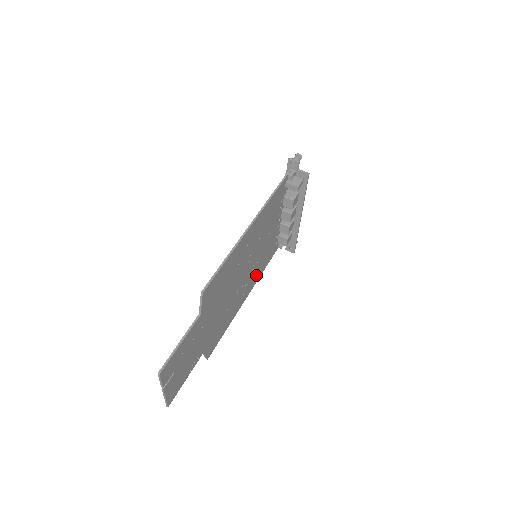
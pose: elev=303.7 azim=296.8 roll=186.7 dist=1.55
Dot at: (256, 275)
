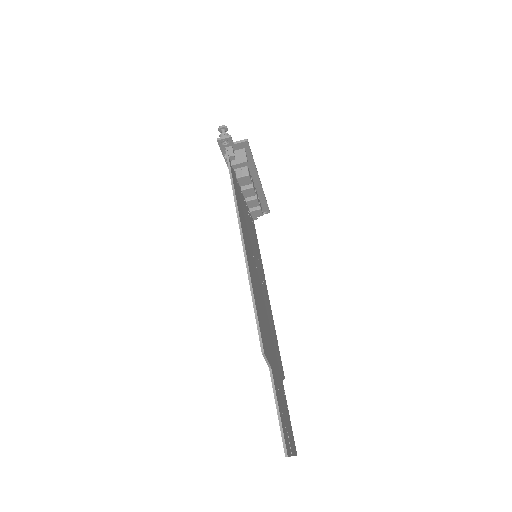
Dot at: (261, 266)
